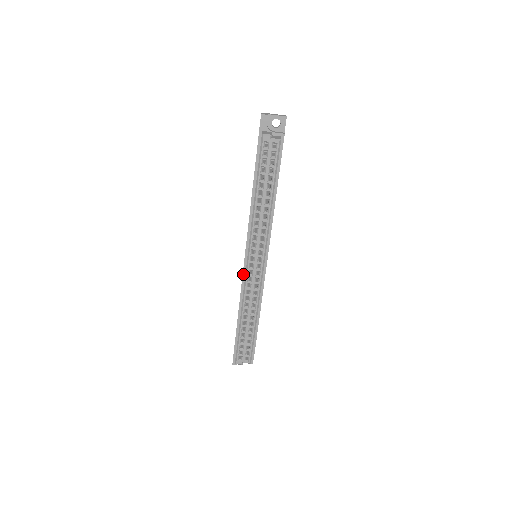
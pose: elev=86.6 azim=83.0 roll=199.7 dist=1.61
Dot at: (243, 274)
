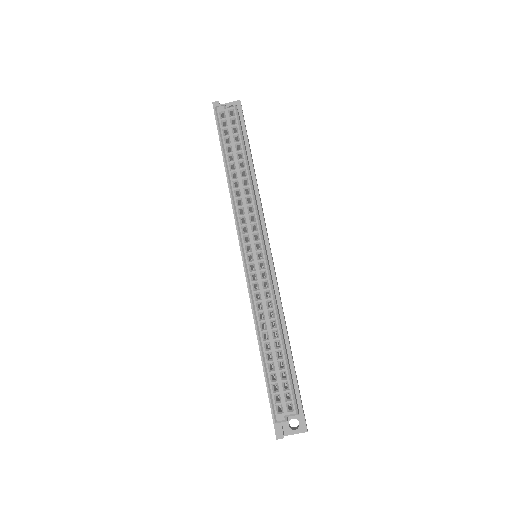
Dot at: (248, 286)
